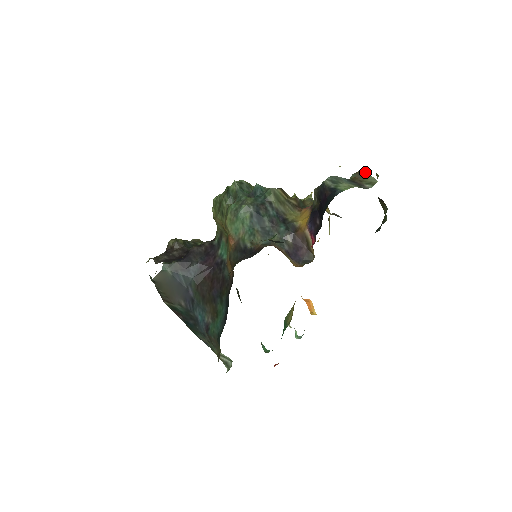
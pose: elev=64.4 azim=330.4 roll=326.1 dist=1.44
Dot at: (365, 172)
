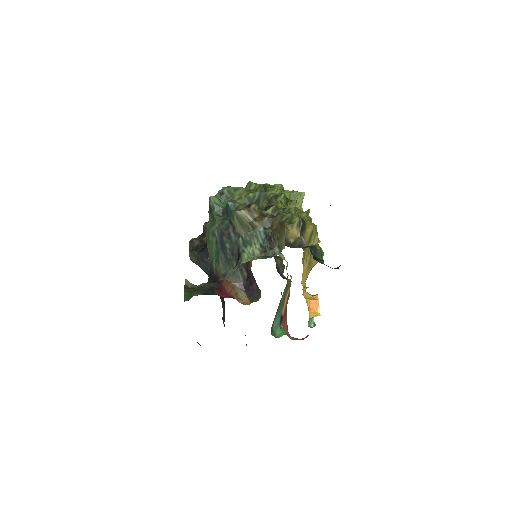
Dot at: (283, 227)
